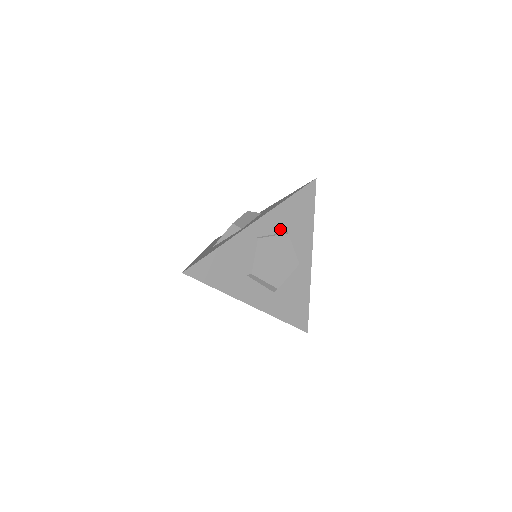
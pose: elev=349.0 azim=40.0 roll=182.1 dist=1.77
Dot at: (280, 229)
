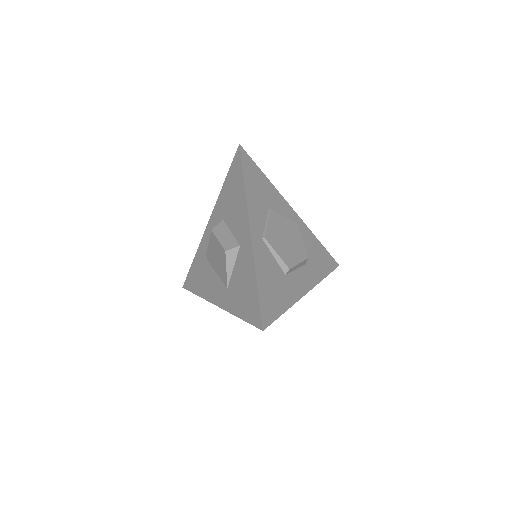
Dot at: (264, 213)
